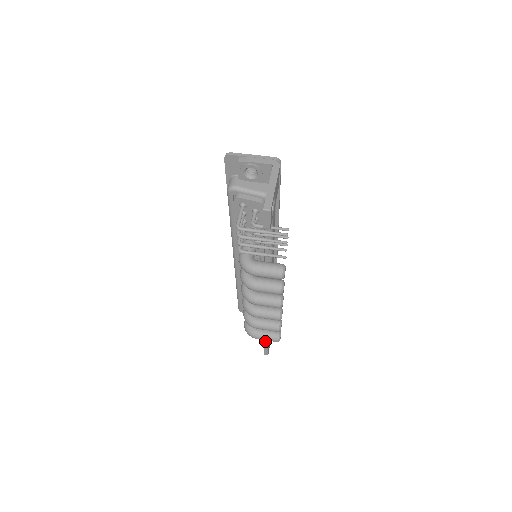
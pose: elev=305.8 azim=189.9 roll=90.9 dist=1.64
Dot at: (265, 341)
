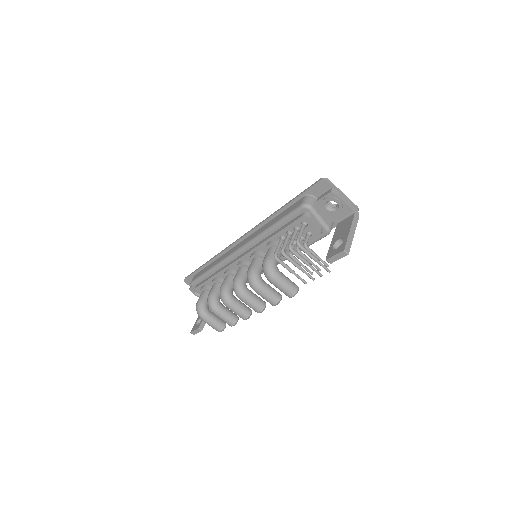
Dot at: (202, 323)
